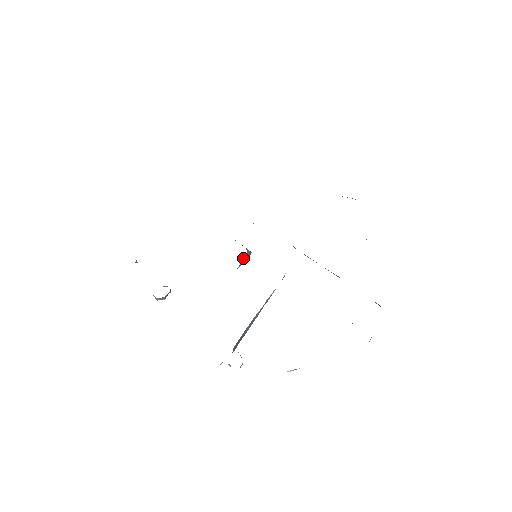
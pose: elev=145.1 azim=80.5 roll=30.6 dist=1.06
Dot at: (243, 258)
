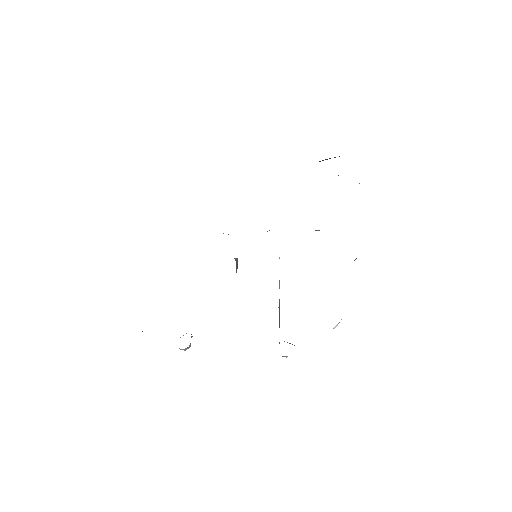
Dot at: (236, 267)
